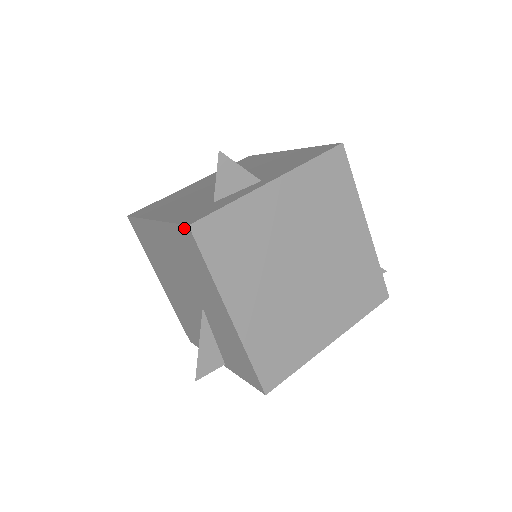
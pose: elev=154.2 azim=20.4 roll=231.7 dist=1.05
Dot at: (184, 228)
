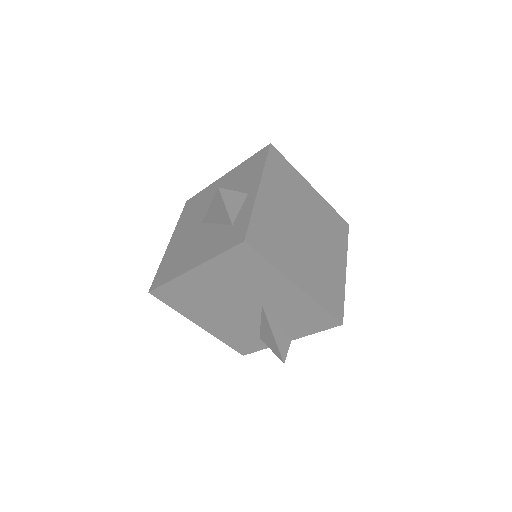
Dot at: (238, 247)
